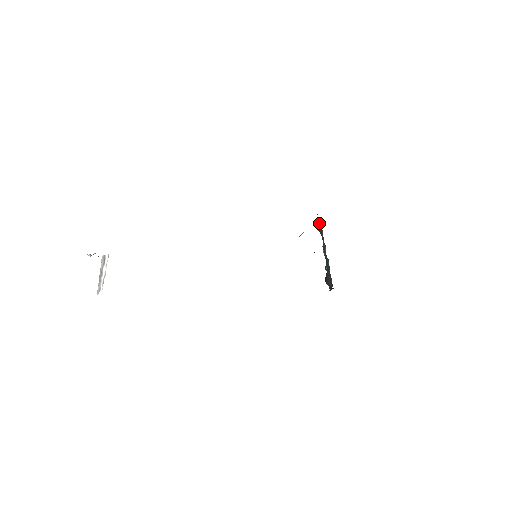
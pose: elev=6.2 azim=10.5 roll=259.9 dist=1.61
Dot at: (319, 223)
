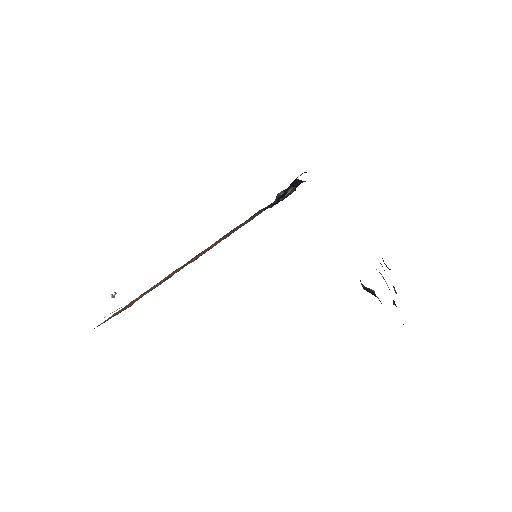
Dot at: occluded
